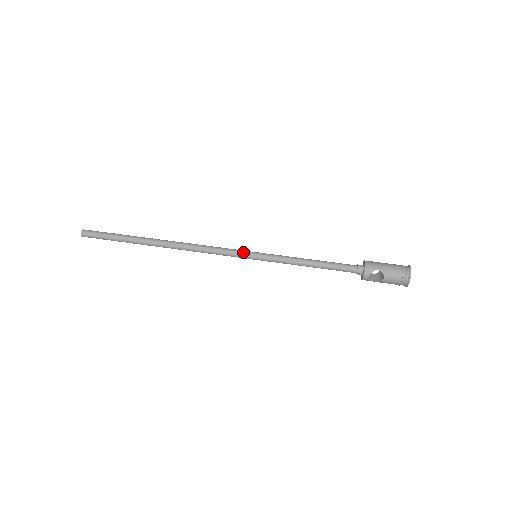
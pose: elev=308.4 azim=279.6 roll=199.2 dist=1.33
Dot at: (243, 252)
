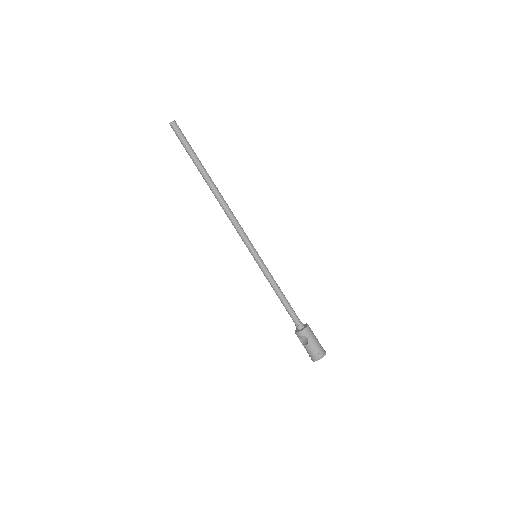
Dot at: (252, 246)
